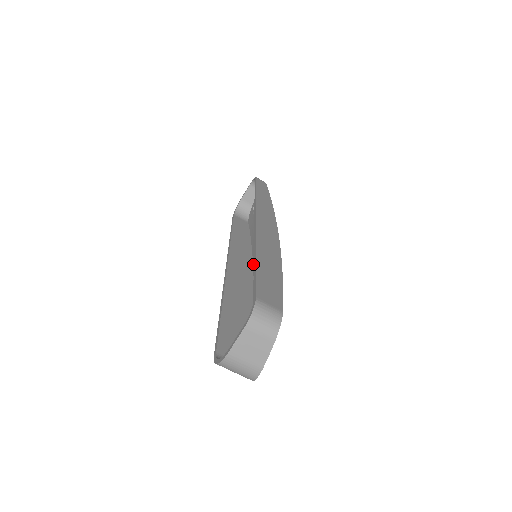
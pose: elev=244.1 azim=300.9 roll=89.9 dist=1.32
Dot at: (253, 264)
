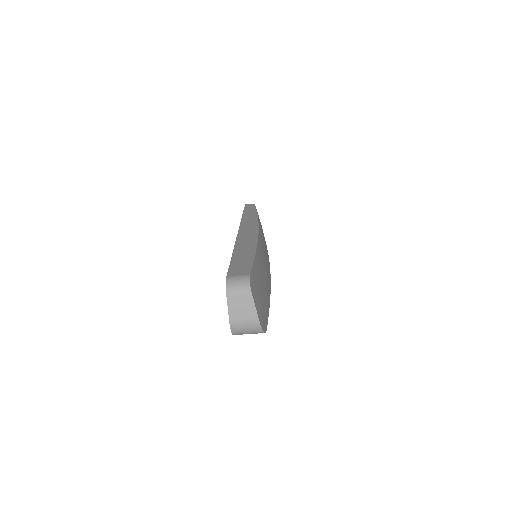
Dot at: occluded
